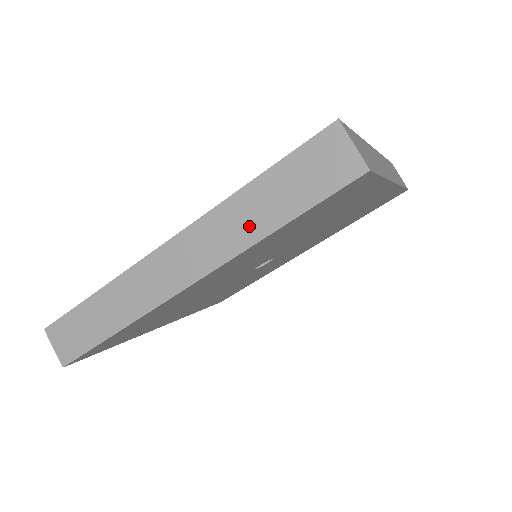
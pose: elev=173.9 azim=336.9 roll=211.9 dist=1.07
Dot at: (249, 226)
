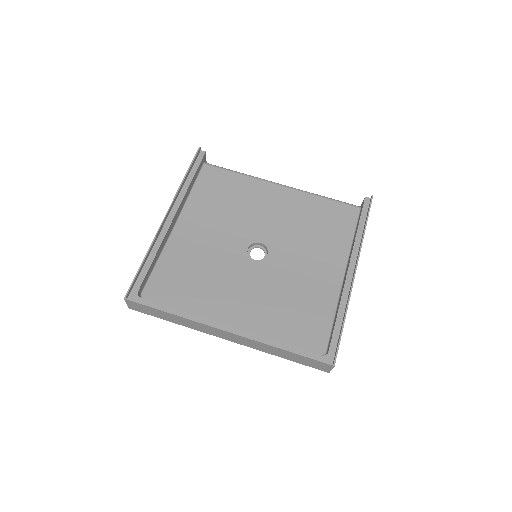
Dot at: (271, 352)
